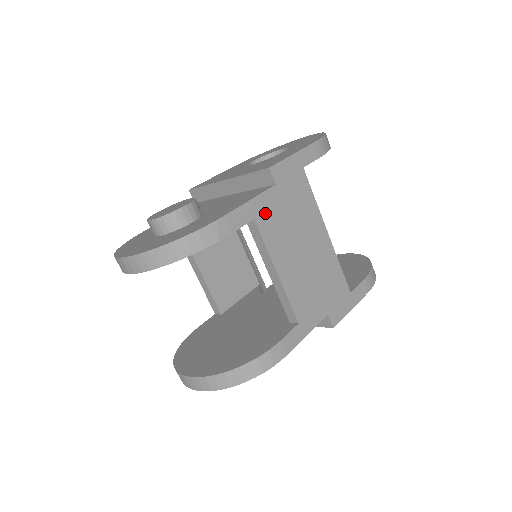
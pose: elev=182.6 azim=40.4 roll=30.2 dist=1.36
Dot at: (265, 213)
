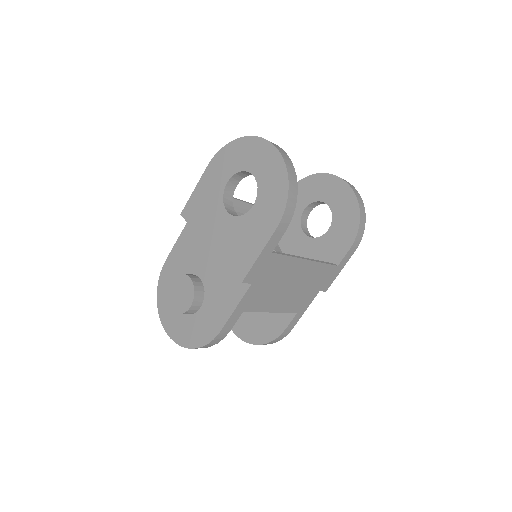
Dot at: (250, 302)
